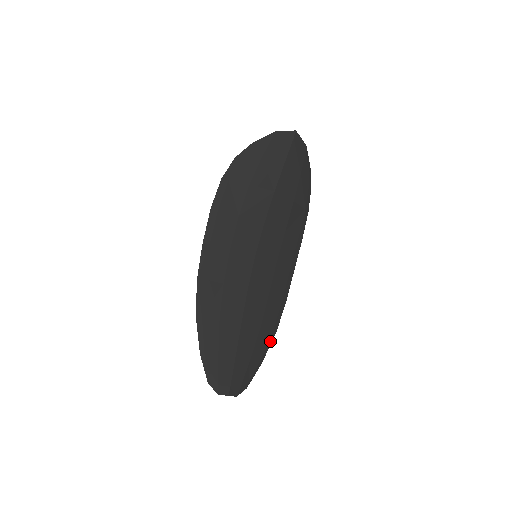
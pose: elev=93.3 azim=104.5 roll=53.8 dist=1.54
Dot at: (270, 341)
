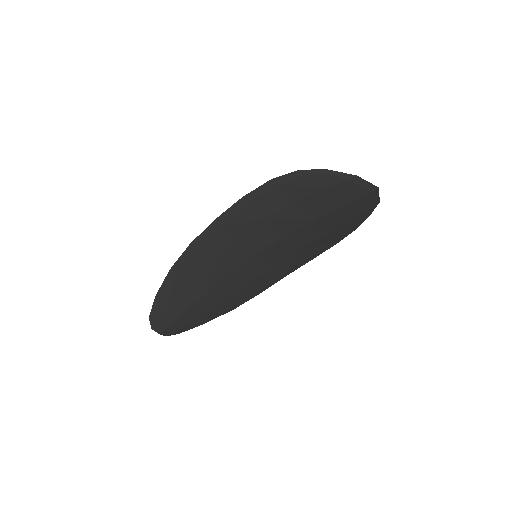
Dot at: (223, 313)
